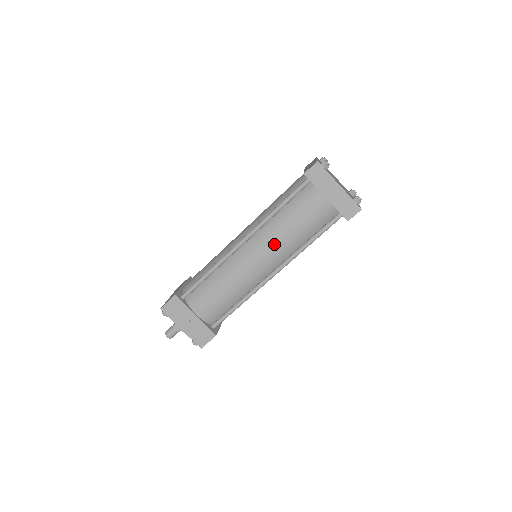
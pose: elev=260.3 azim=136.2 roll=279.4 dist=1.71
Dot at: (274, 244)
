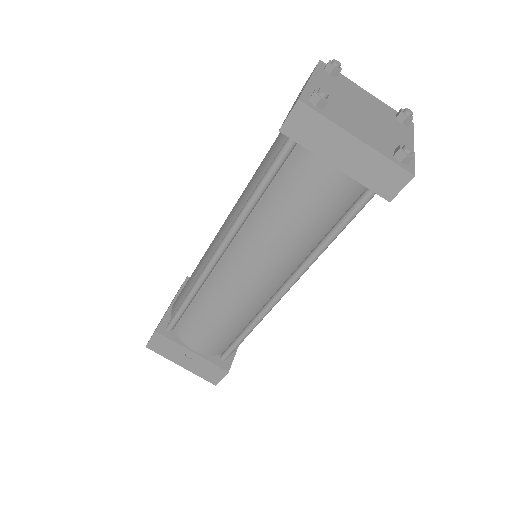
Dot at: (266, 254)
